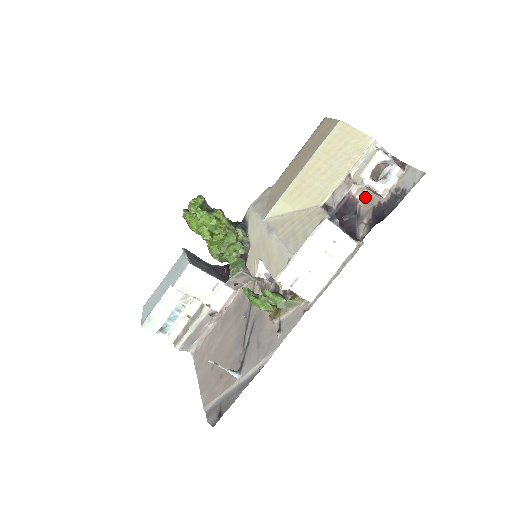
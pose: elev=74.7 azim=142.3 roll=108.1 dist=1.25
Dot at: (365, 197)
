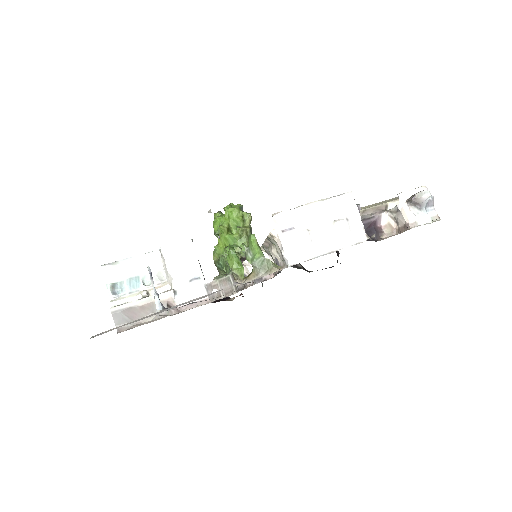
Dot at: (391, 235)
